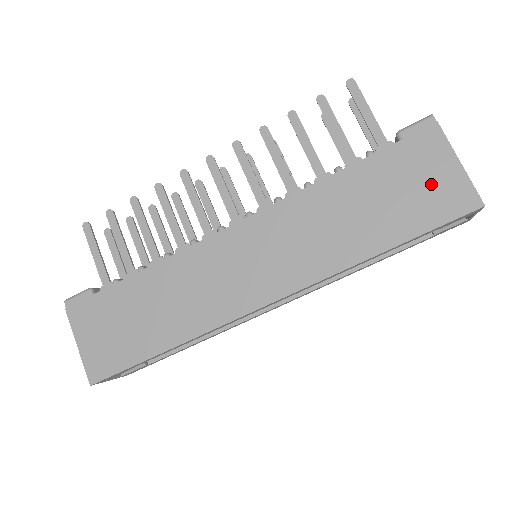
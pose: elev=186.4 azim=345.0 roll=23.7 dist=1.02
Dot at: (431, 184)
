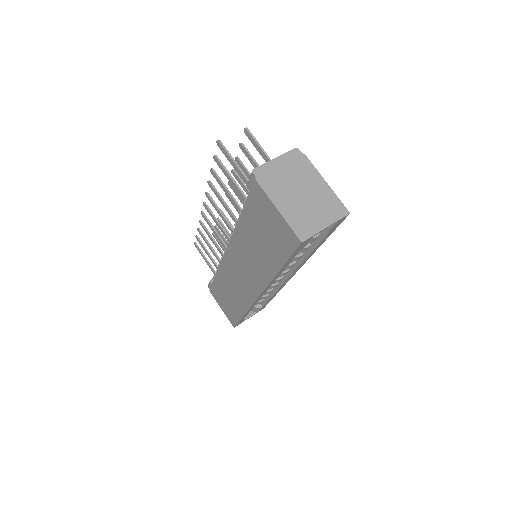
Dot at: (274, 226)
